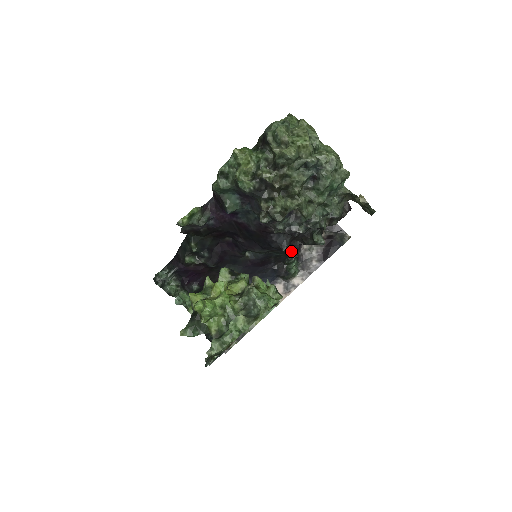
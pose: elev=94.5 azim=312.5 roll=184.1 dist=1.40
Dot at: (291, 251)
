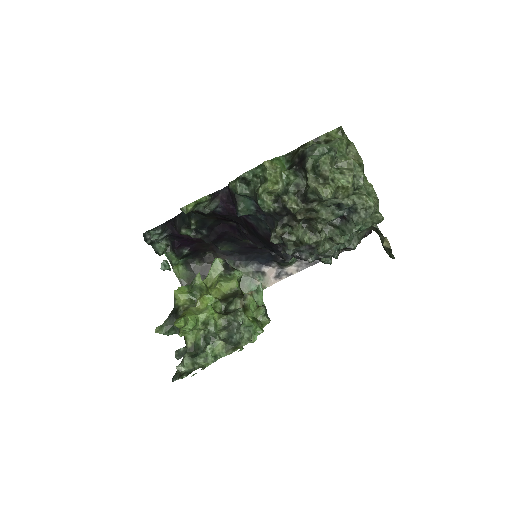
Dot at: occluded
